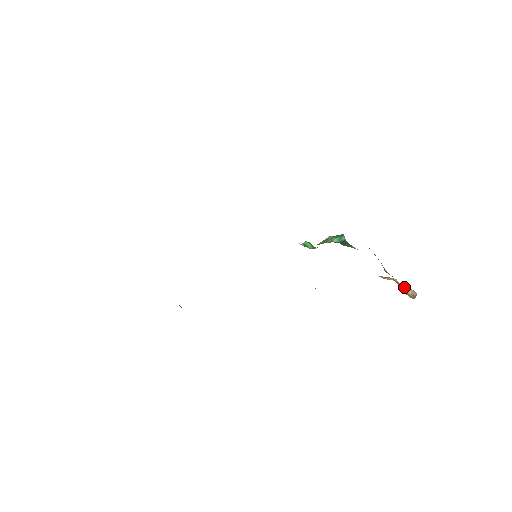
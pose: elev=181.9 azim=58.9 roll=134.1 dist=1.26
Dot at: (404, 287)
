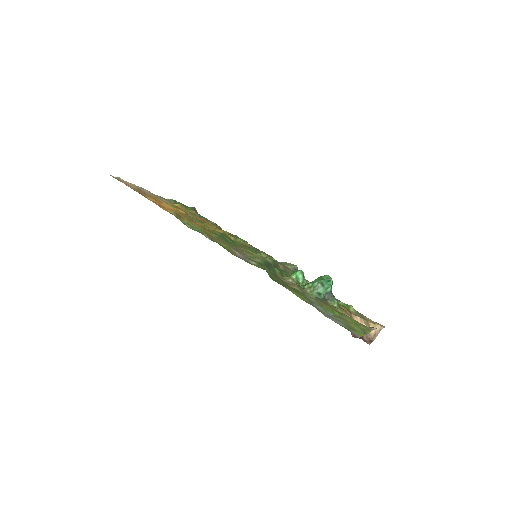
Dot at: (371, 325)
